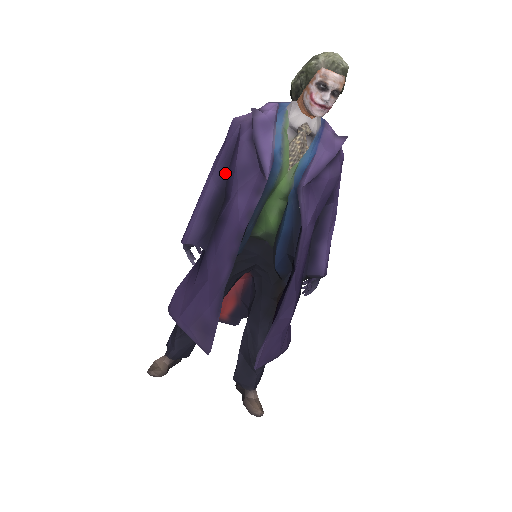
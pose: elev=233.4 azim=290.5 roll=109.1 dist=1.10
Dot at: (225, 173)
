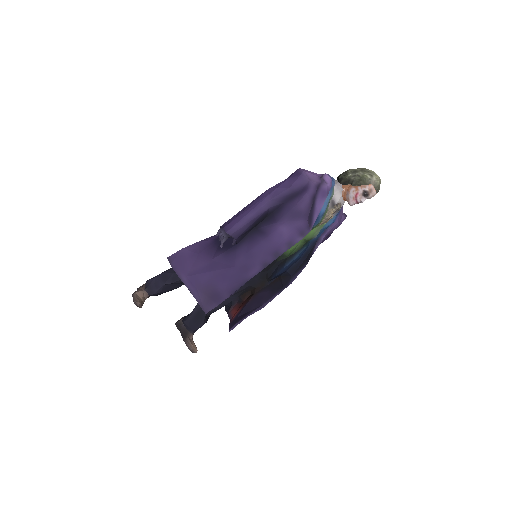
Dot at: (281, 204)
